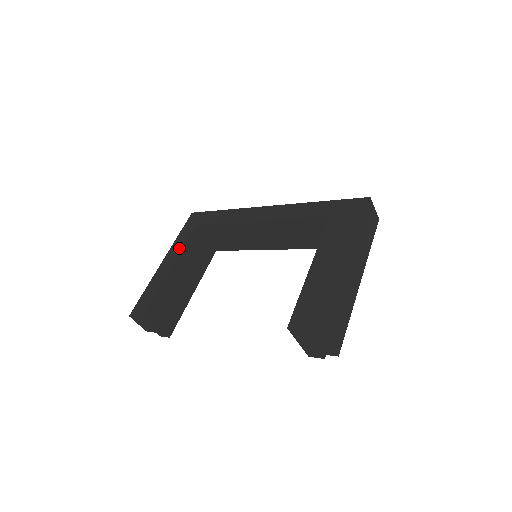
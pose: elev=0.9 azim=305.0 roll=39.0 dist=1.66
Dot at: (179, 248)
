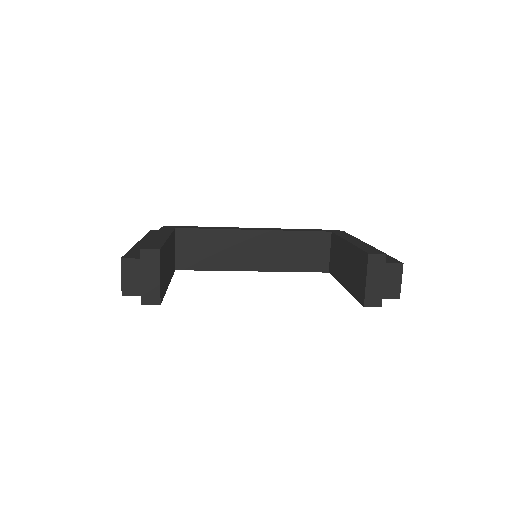
Dot at: (166, 232)
